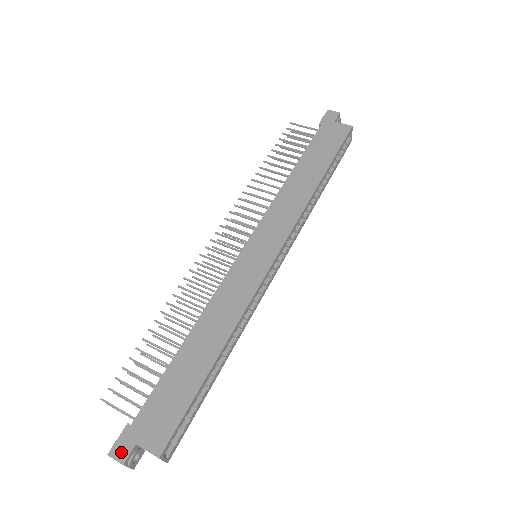
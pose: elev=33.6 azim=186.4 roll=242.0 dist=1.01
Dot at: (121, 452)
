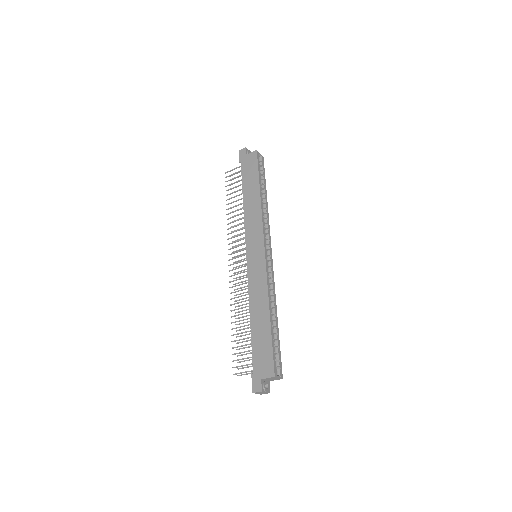
Dot at: (257, 387)
